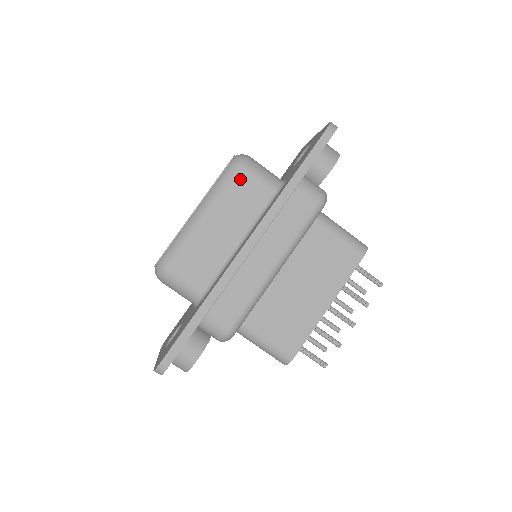
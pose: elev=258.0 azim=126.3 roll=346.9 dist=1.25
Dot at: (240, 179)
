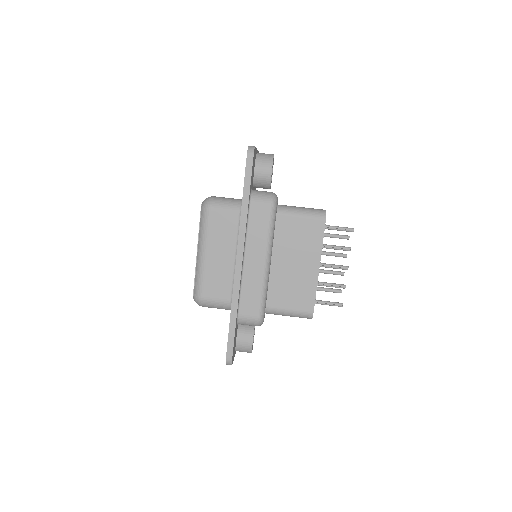
Dot at: (213, 218)
